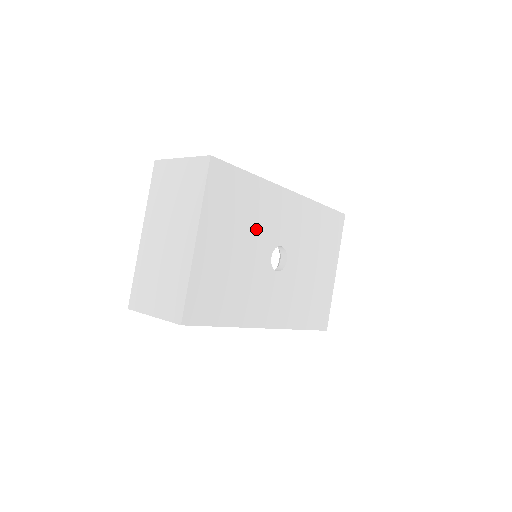
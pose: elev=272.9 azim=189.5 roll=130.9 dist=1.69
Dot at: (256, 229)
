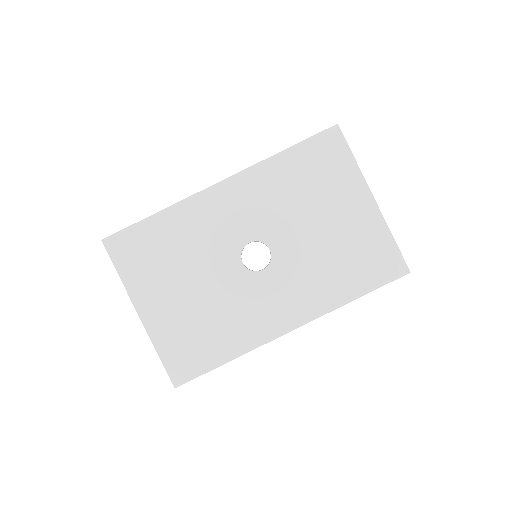
Dot at: (201, 254)
